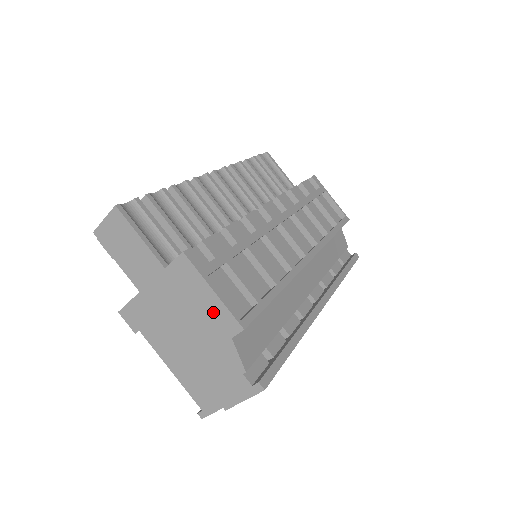
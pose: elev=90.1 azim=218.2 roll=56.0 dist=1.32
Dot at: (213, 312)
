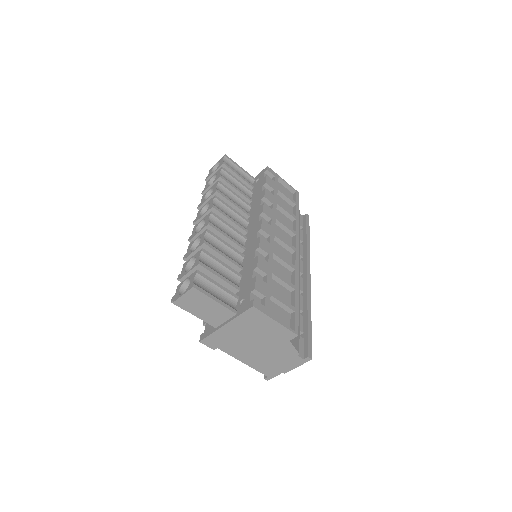
Dot at: (276, 331)
